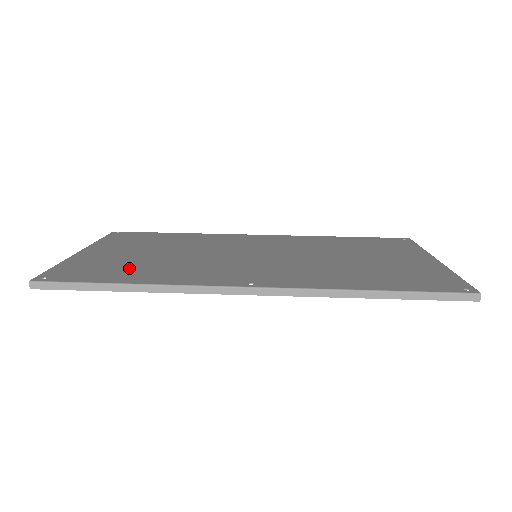
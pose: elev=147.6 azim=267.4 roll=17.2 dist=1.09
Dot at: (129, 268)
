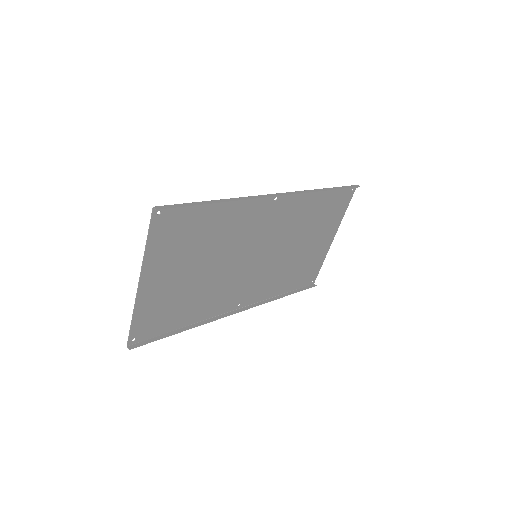
Dot at: (199, 232)
